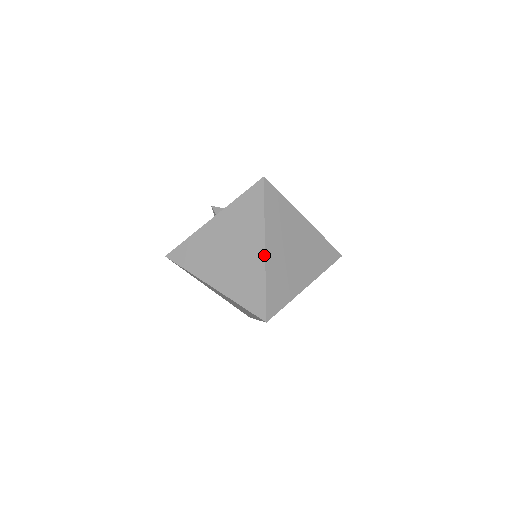
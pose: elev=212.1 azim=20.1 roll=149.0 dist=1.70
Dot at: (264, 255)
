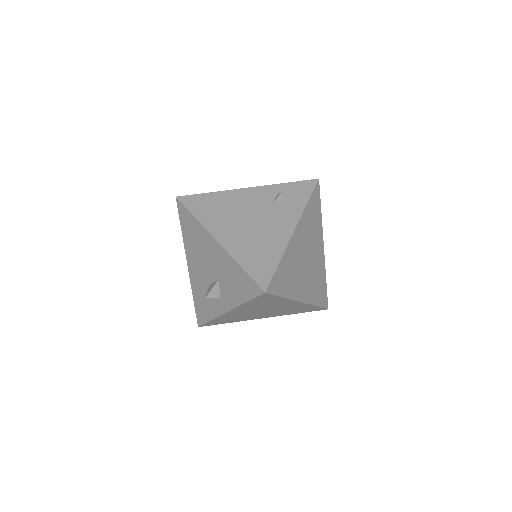
Dot at: (303, 303)
